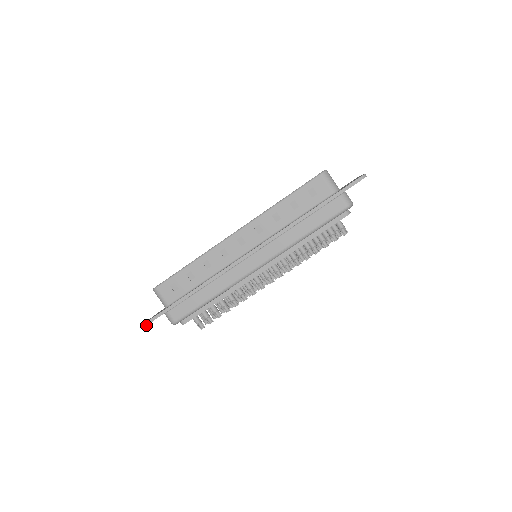
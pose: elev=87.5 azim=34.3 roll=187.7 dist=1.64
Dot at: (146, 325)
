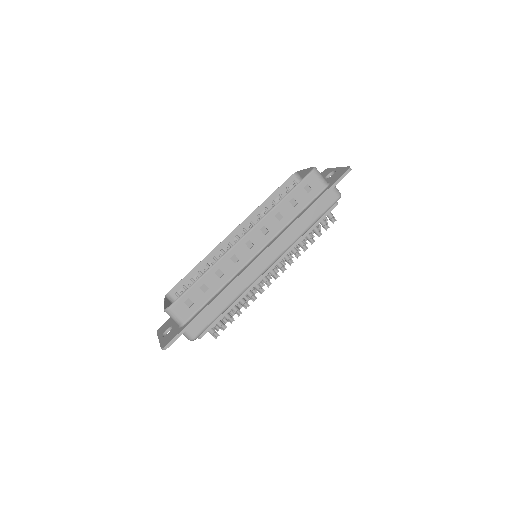
Dot at: occluded
